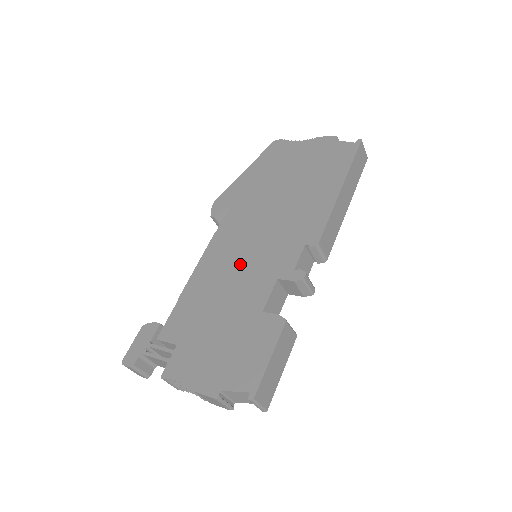
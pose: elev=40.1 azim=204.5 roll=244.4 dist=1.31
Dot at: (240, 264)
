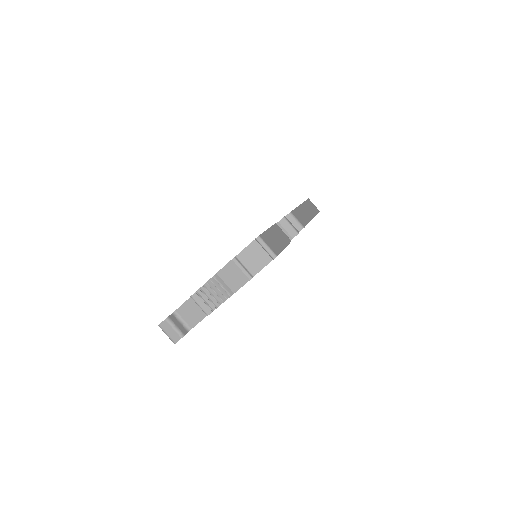
Dot at: occluded
